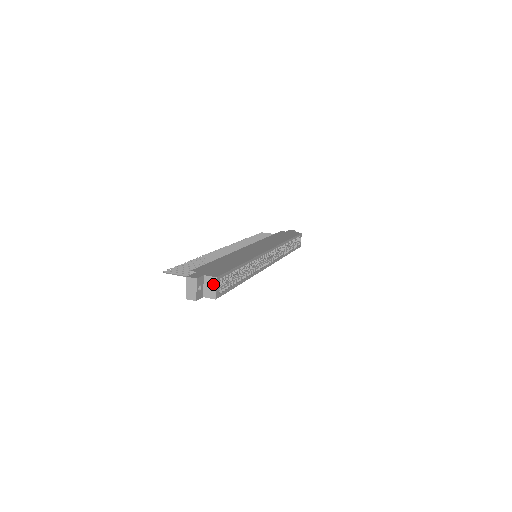
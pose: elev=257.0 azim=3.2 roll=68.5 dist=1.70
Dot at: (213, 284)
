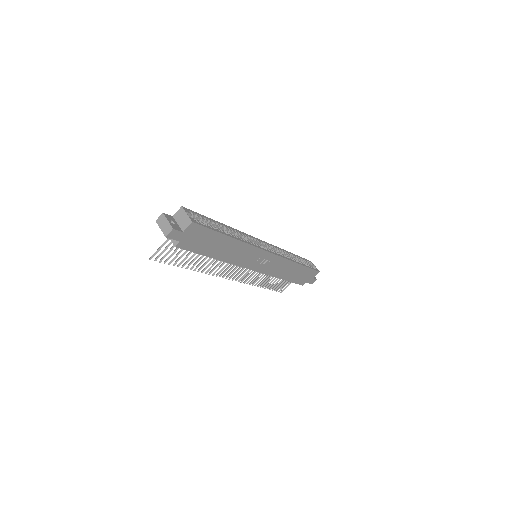
Dot at: (183, 214)
